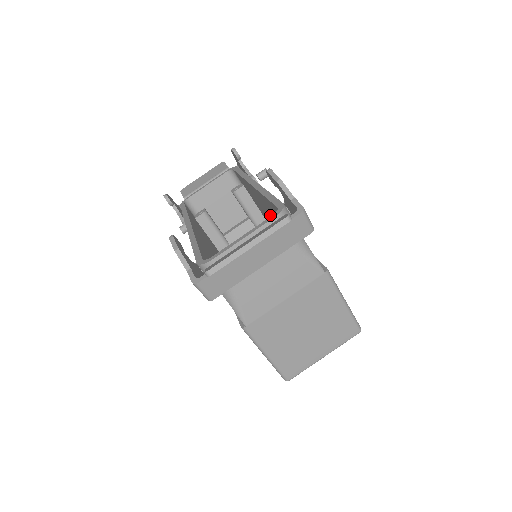
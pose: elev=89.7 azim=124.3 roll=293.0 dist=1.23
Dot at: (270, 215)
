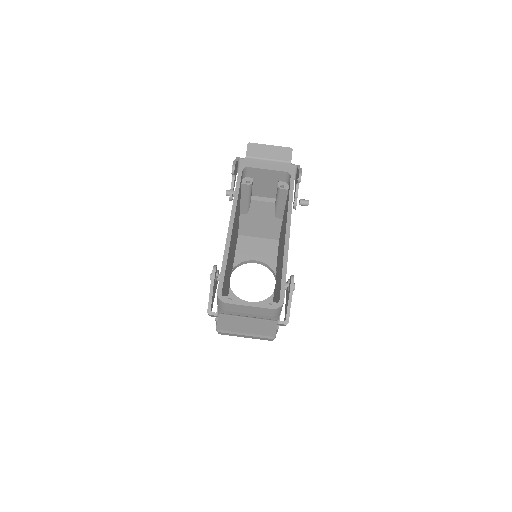
Dot at: (282, 249)
